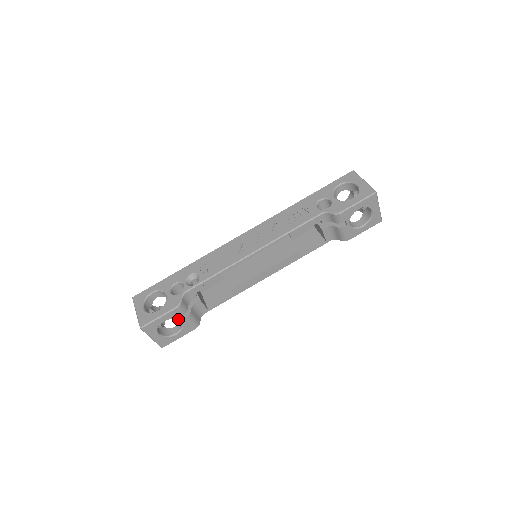
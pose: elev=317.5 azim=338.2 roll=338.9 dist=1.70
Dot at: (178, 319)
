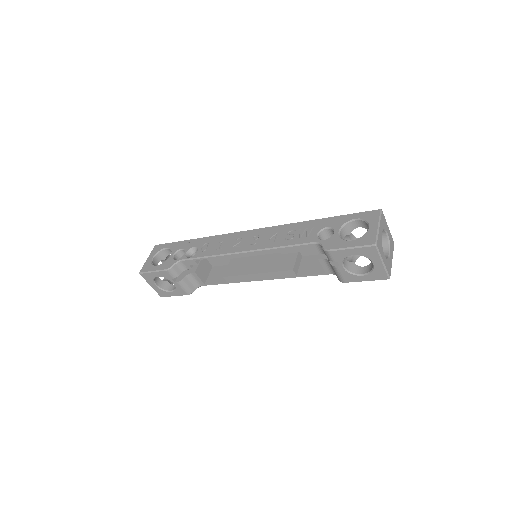
Dot at: (170, 280)
